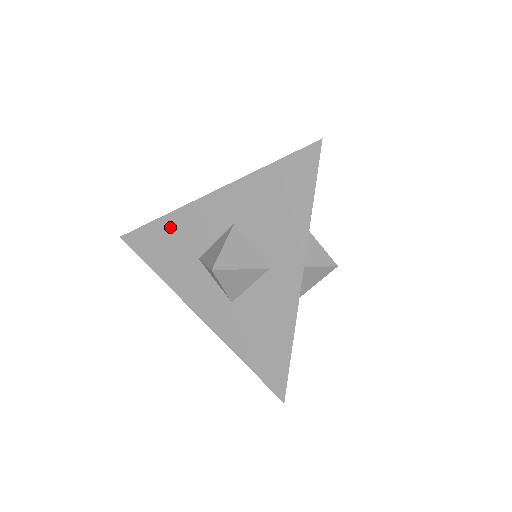
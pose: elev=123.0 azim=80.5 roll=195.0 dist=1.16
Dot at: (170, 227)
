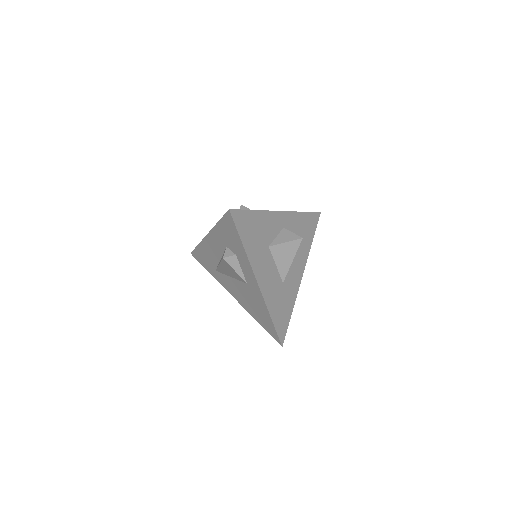
Dot at: occluded
